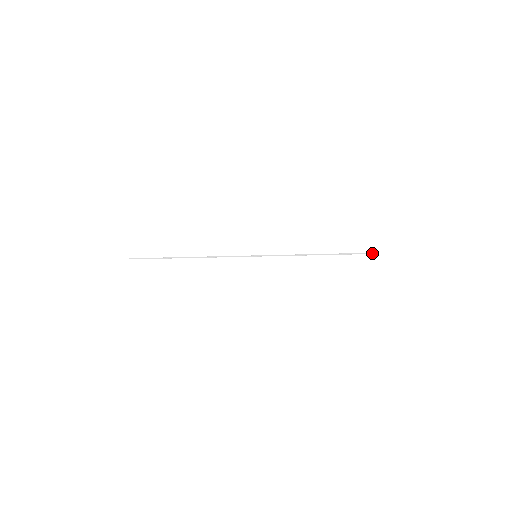
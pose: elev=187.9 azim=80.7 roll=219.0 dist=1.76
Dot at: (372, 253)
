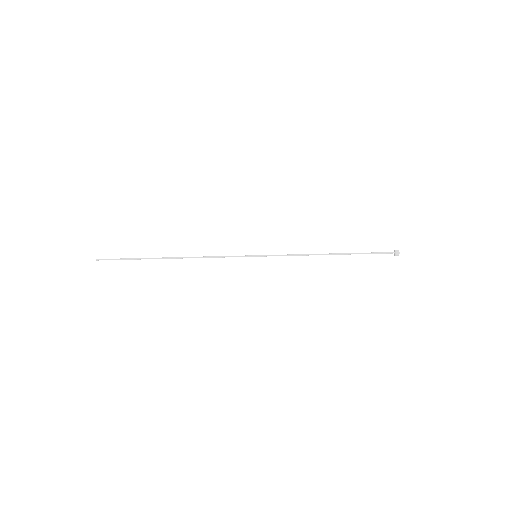
Dot at: (393, 252)
